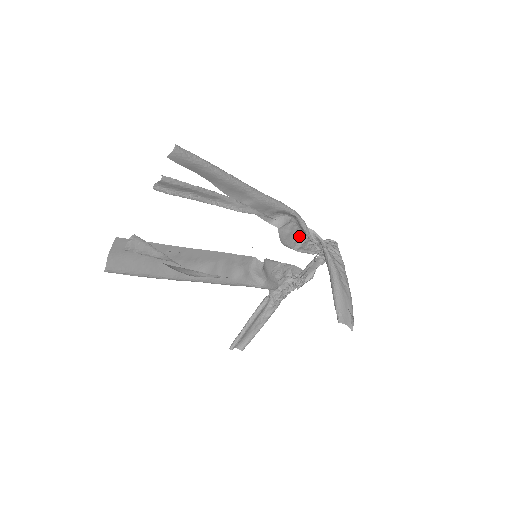
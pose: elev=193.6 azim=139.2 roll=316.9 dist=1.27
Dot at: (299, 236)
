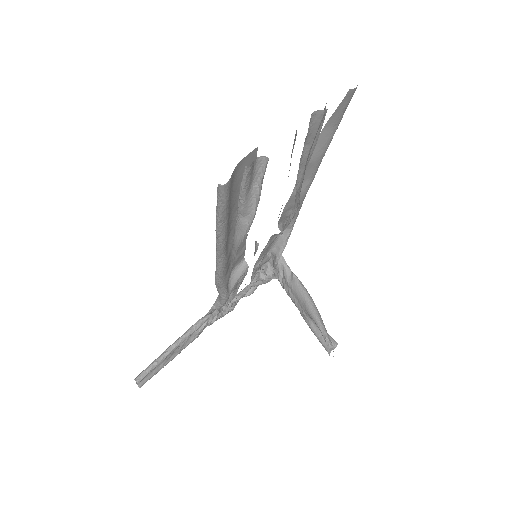
Dot at: (265, 254)
